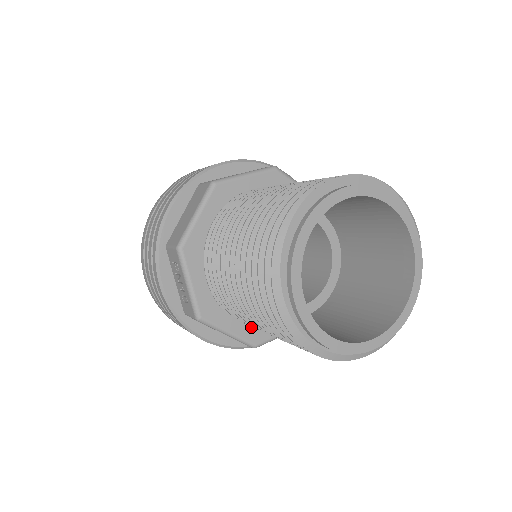
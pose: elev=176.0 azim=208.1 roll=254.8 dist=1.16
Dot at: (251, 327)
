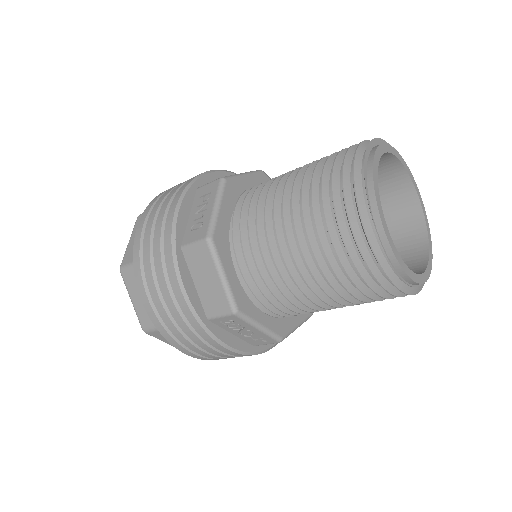
Dot at: (241, 290)
